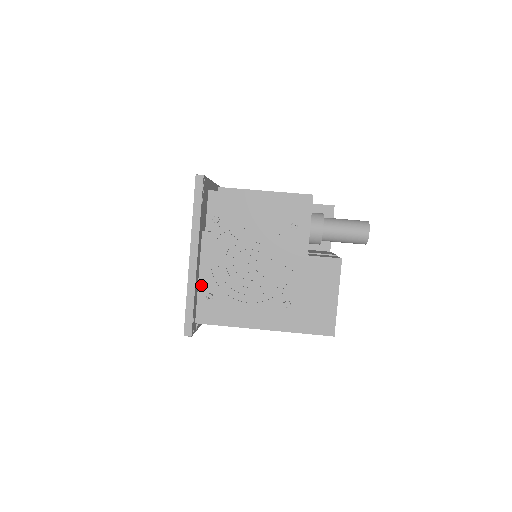
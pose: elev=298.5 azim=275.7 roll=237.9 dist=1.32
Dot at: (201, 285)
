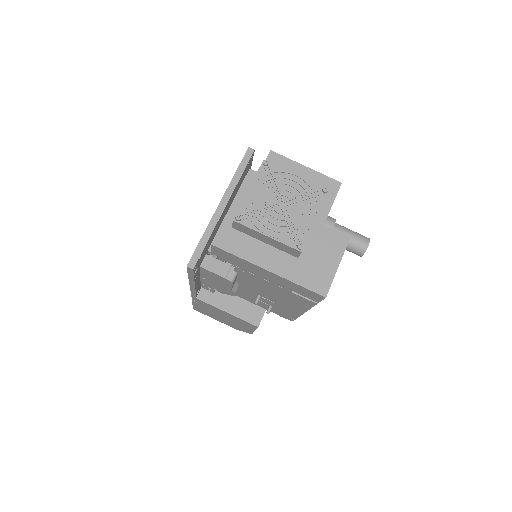
Dot at: (228, 216)
